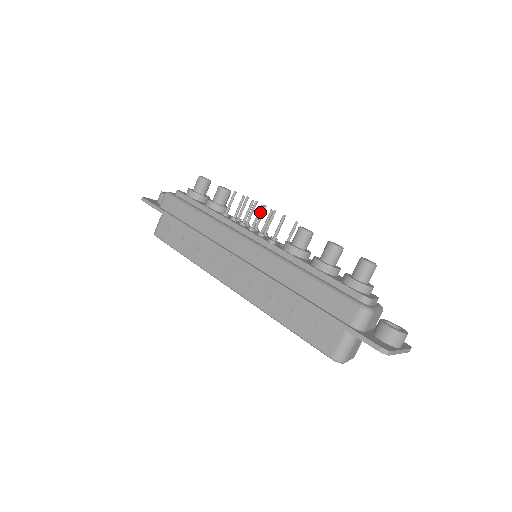
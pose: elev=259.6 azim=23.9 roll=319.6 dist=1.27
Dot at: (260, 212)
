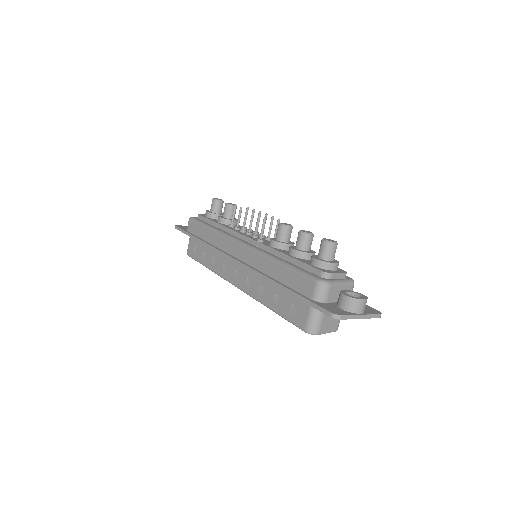
Dot at: (252, 218)
